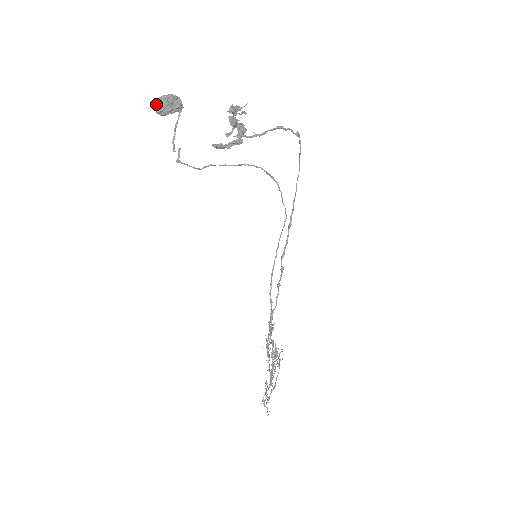
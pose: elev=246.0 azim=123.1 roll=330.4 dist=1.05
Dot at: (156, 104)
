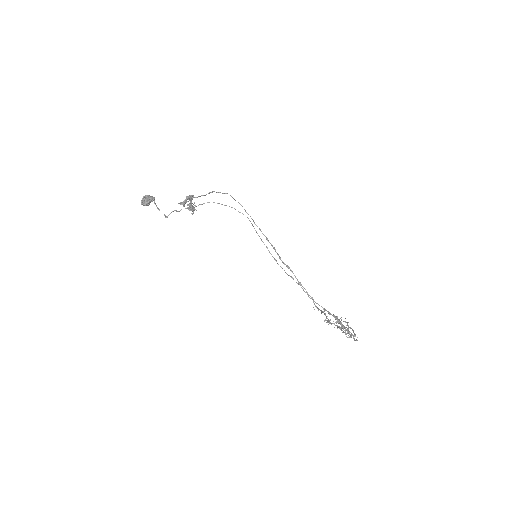
Dot at: (141, 203)
